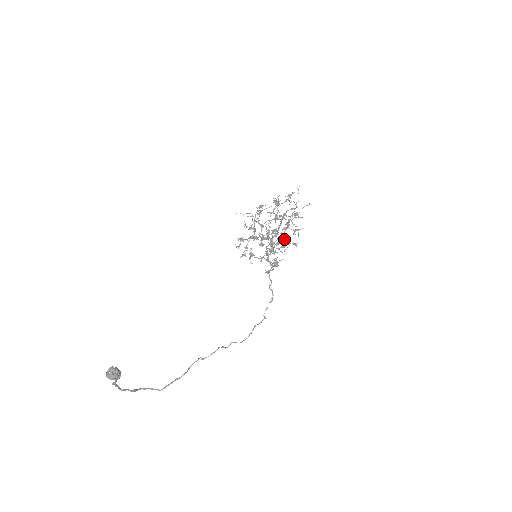
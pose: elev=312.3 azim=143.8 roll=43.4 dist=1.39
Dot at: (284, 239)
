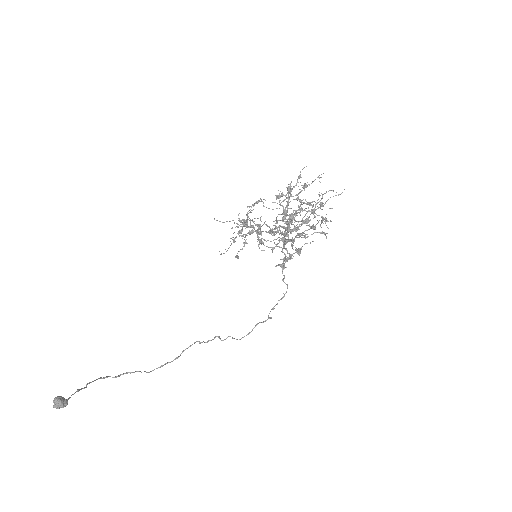
Dot at: (300, 235)
